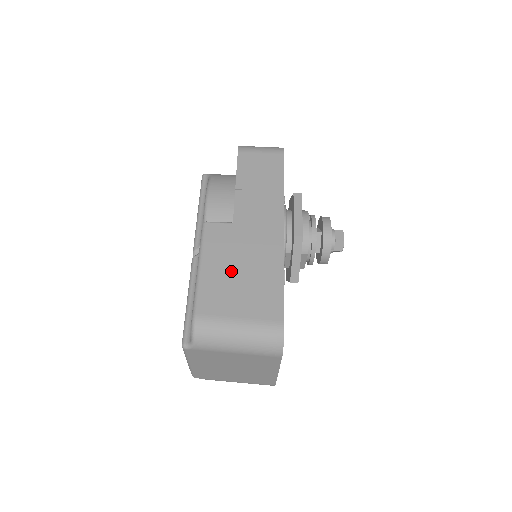
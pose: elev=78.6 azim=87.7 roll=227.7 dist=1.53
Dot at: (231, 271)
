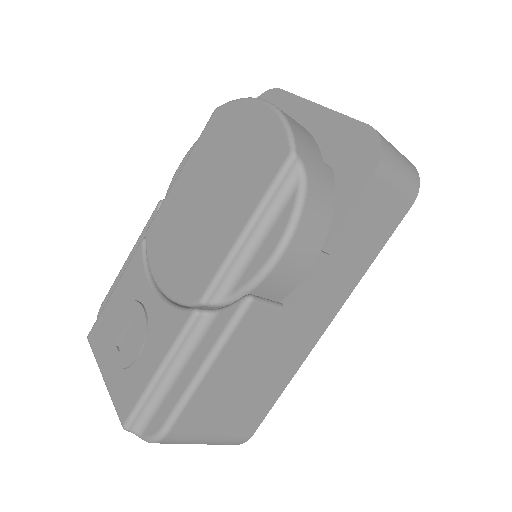
Dot at: (239, 379)
